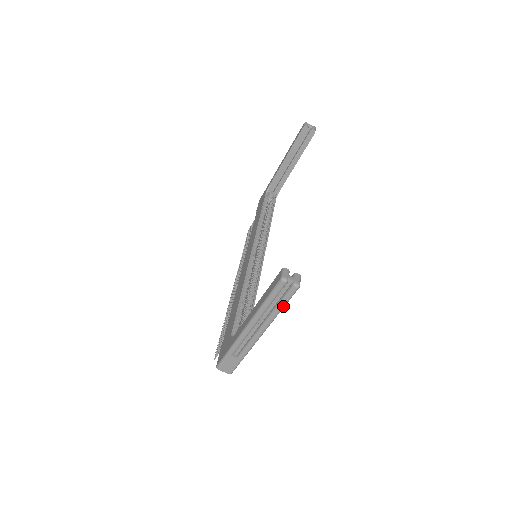
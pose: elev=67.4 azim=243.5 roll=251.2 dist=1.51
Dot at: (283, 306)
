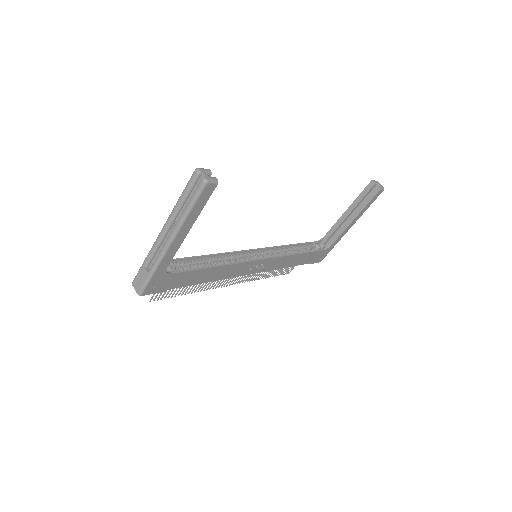
Dot at: (190, 206)
